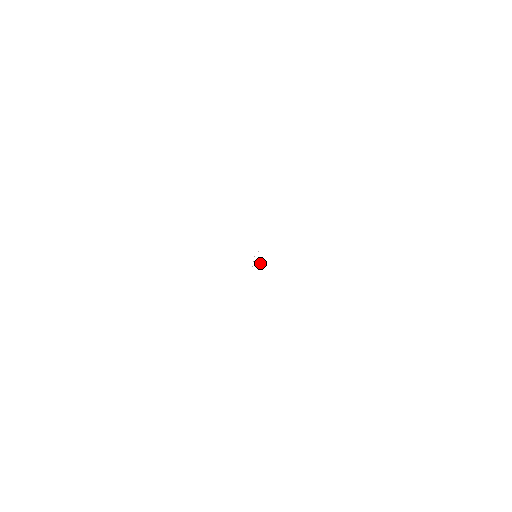
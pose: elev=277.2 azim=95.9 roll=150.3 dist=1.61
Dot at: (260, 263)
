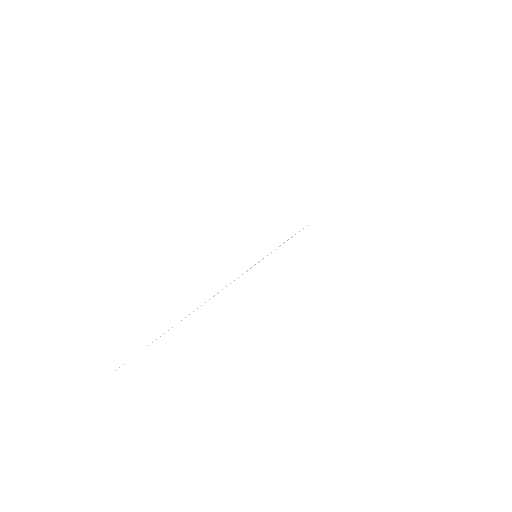
Dot at: occluded
